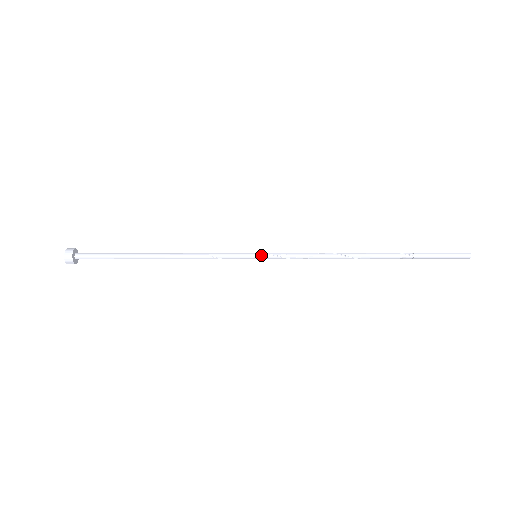
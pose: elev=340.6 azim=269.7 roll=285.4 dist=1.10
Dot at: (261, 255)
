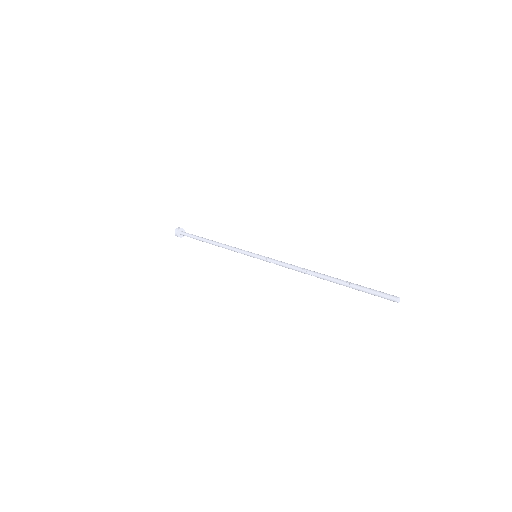
Dot at: (258, 255)
